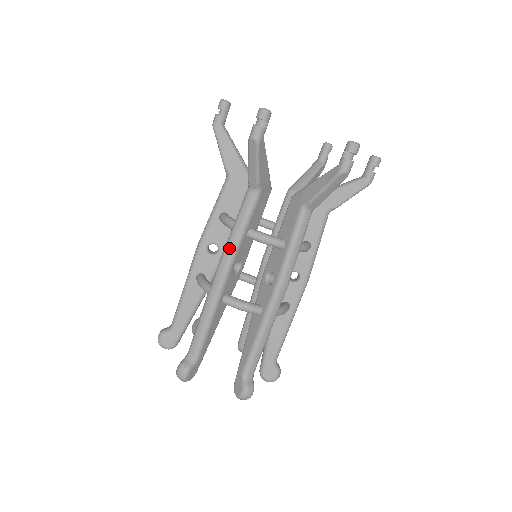
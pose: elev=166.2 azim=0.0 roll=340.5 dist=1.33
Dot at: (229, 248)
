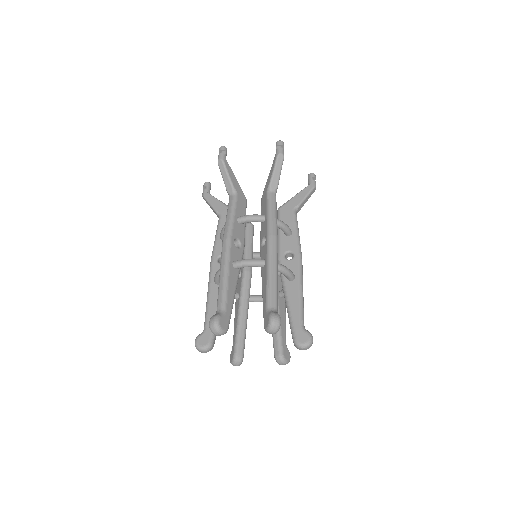
Dot at: (274, 225)
